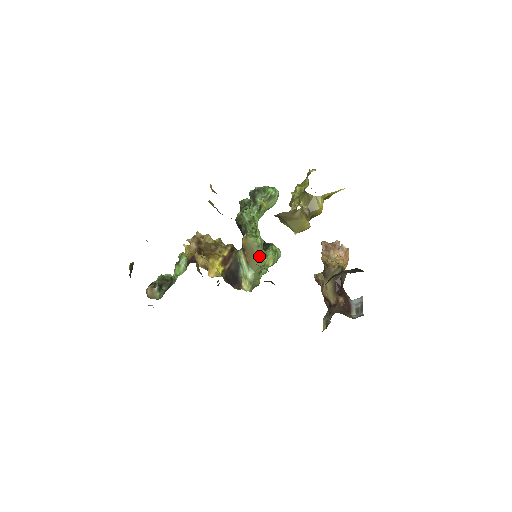
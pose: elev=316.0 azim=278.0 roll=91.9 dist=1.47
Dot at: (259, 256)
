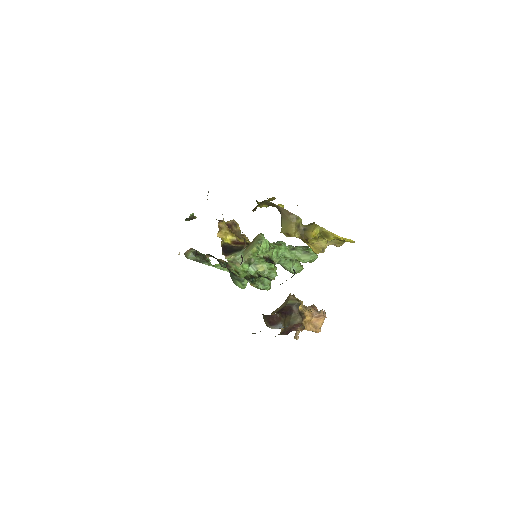
Dot at: (254, 245)
